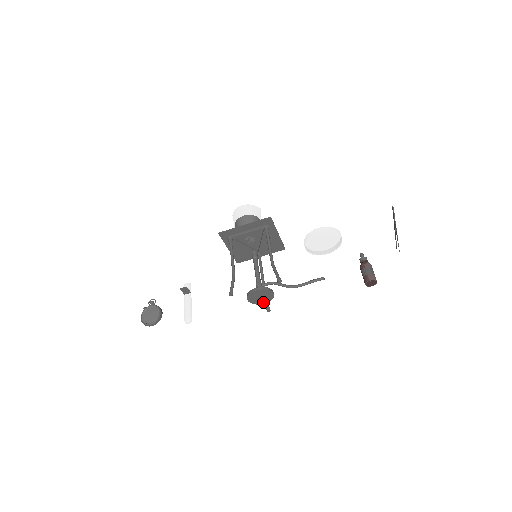
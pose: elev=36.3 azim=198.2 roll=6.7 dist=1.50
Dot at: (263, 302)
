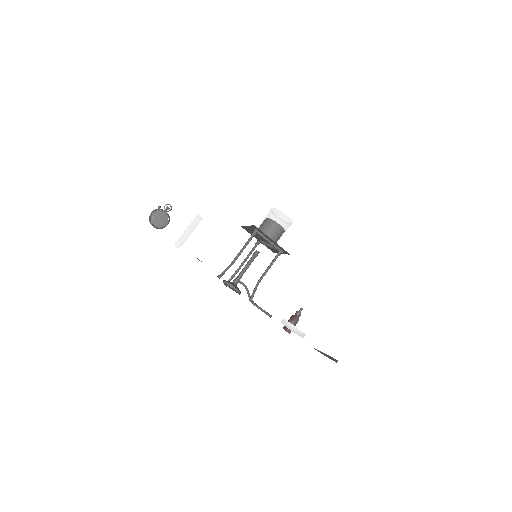
Dot at: (229, 287)
